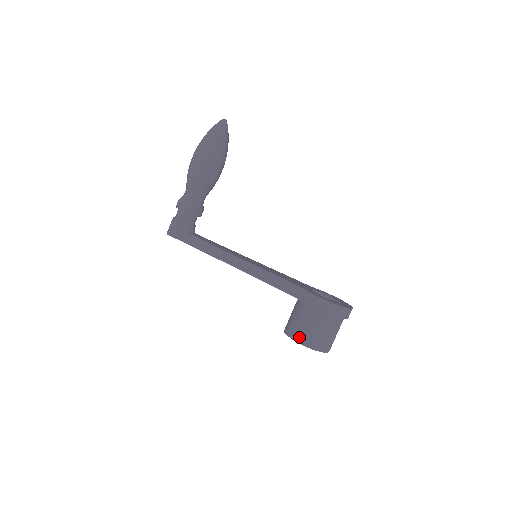
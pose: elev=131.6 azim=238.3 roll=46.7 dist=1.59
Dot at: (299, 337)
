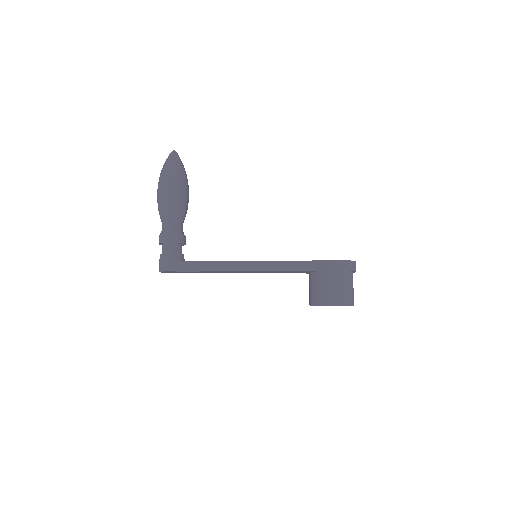
Dot at: (332, 301)
